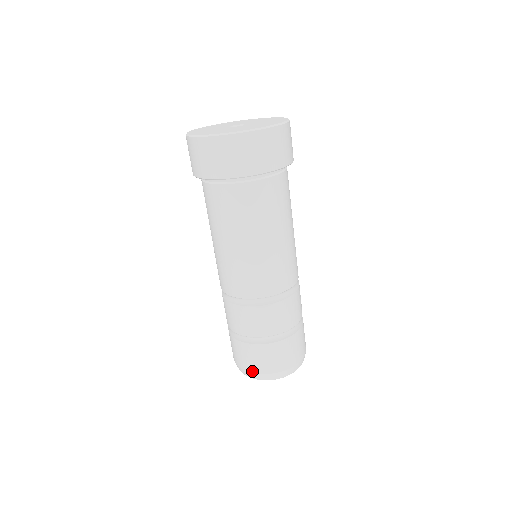
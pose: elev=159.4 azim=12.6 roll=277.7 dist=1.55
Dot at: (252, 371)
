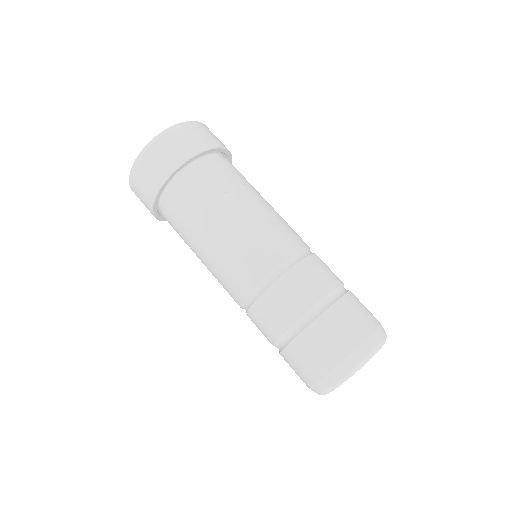
Dot at: (330, 367)
